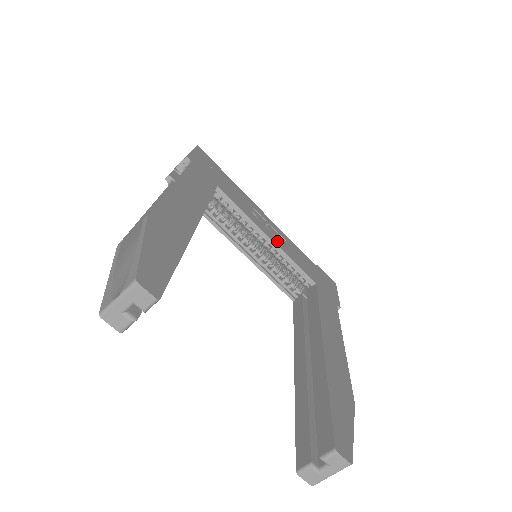
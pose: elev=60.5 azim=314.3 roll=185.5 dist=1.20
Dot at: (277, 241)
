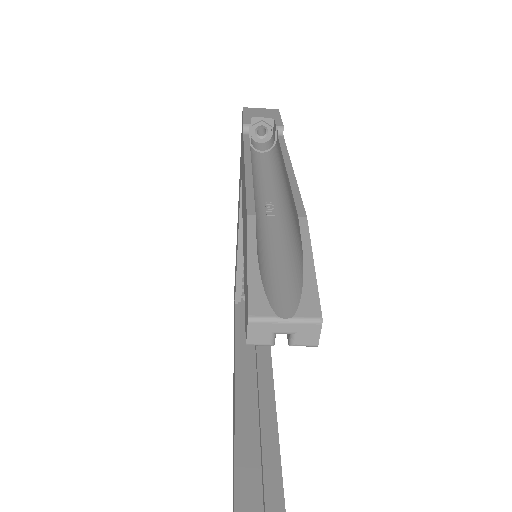
Dot at: occluded
